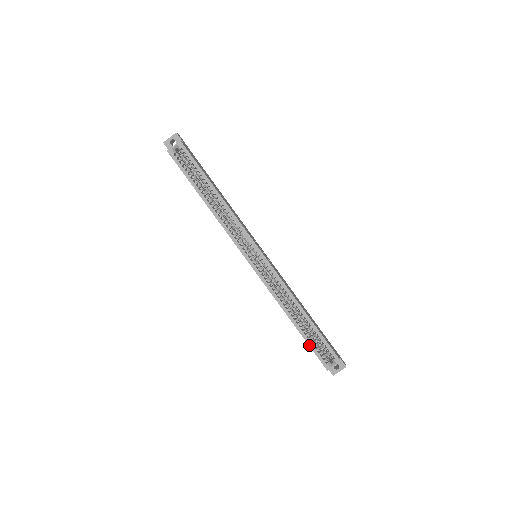
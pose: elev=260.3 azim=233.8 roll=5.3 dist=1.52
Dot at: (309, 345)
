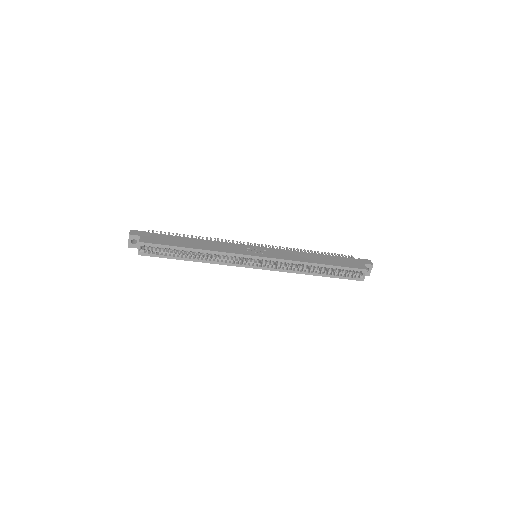
Dot at: (339, 278)
